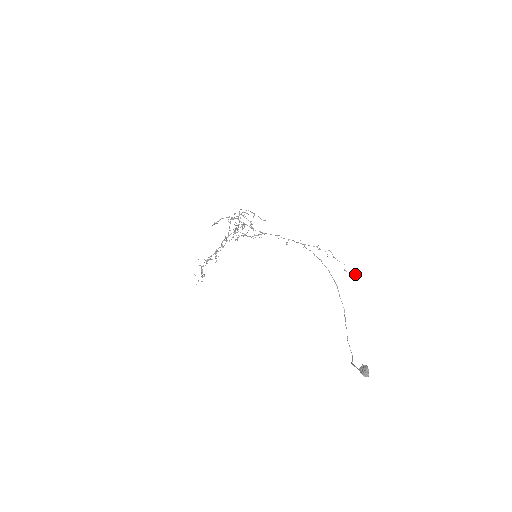
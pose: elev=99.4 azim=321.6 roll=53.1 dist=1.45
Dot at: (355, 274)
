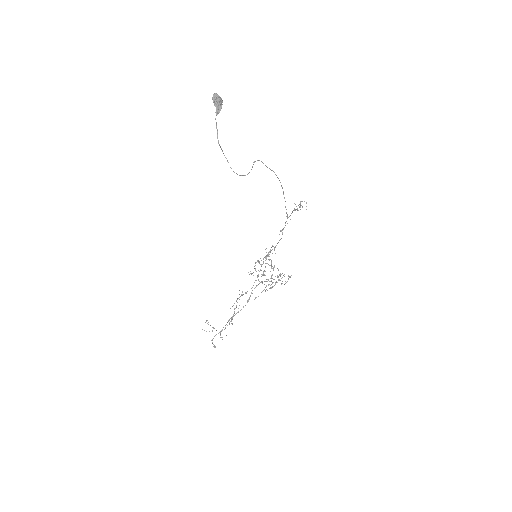
Dot at: occluded
